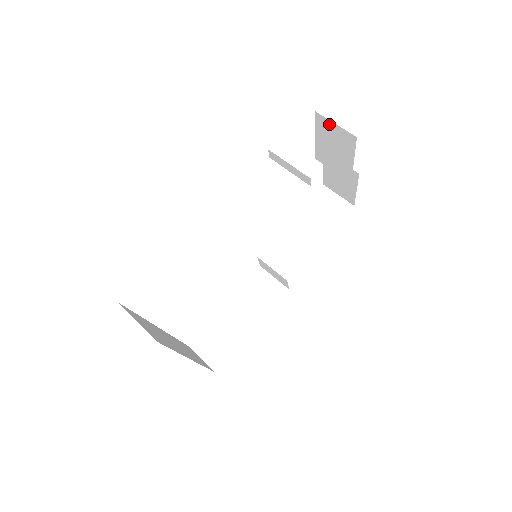
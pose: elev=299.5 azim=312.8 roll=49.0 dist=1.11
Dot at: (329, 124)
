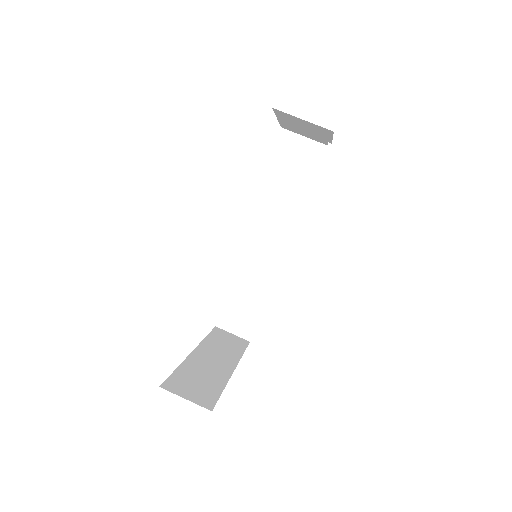
Dot at: (293, 117)
